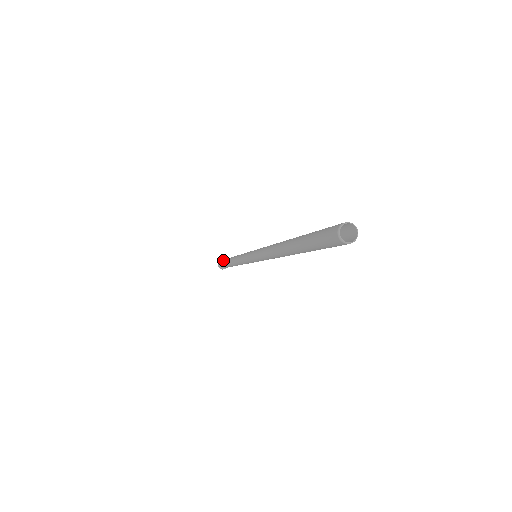
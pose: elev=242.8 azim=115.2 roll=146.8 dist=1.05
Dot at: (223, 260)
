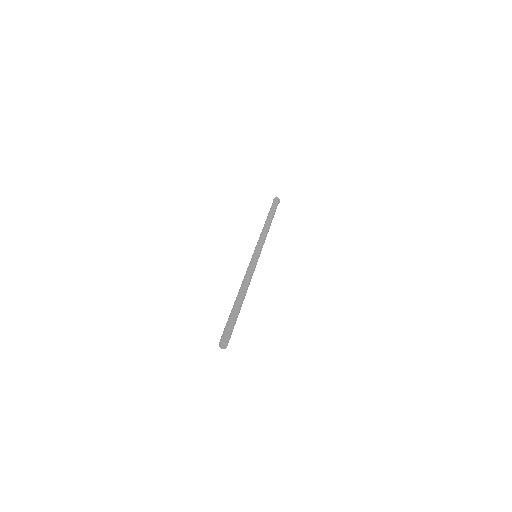
Dot at: (270, 208)
